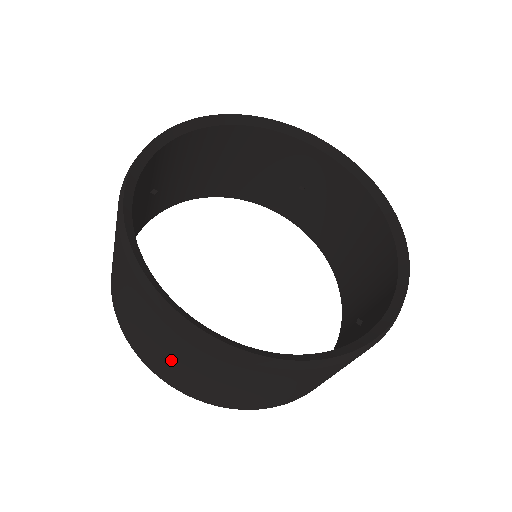
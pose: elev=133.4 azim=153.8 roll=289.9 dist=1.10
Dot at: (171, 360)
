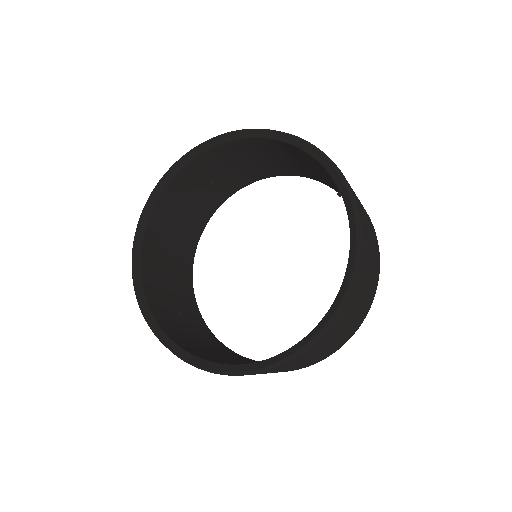
Dot at: occluded
